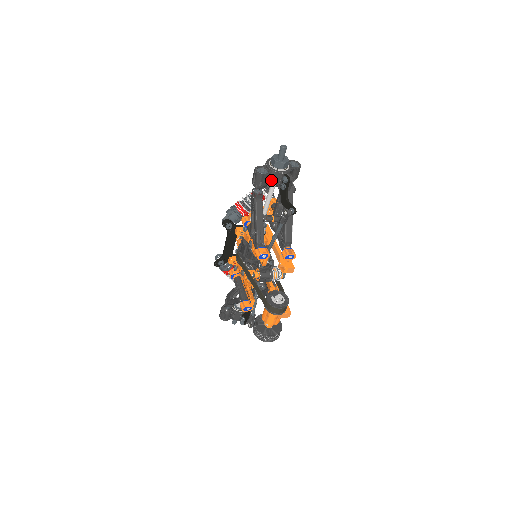
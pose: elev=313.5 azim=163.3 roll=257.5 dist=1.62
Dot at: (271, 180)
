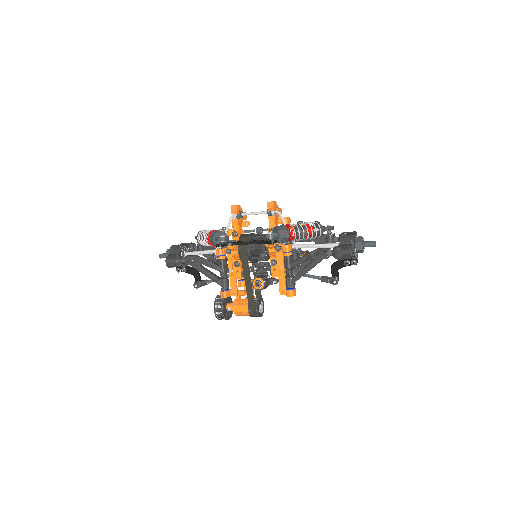
Dot at: occluded
